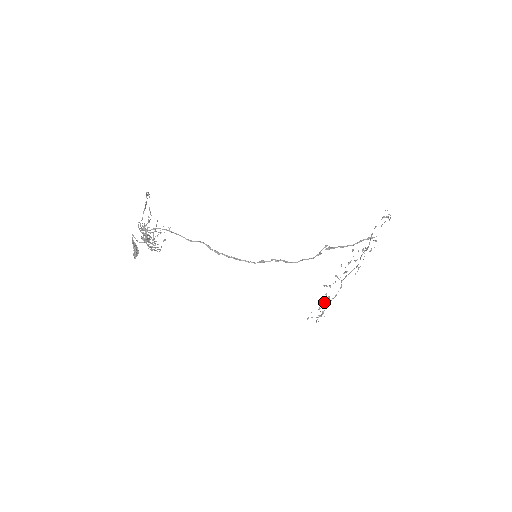
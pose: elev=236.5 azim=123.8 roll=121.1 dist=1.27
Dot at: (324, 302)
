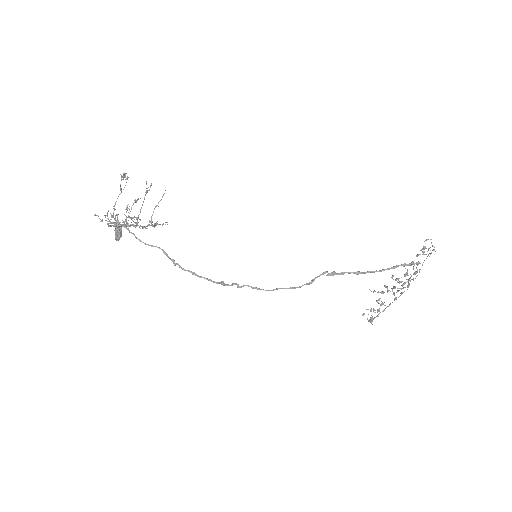
Dot at: (380, 305)
